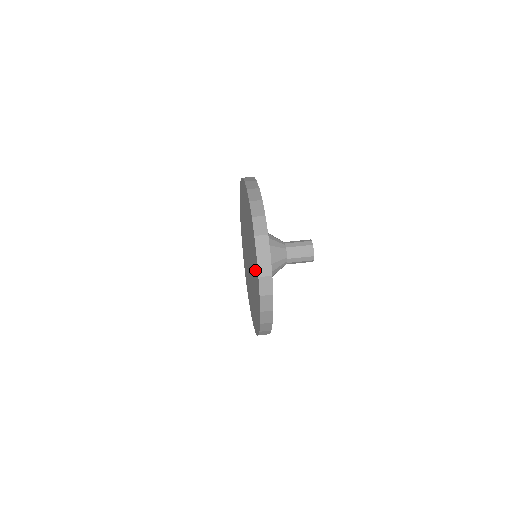
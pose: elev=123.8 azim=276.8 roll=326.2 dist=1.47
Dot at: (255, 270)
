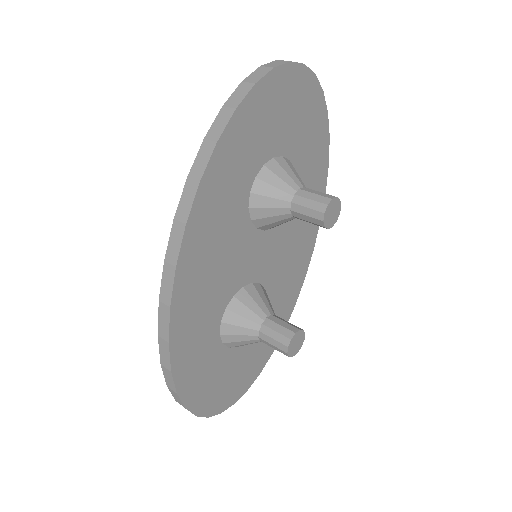
Dot at: occluded
